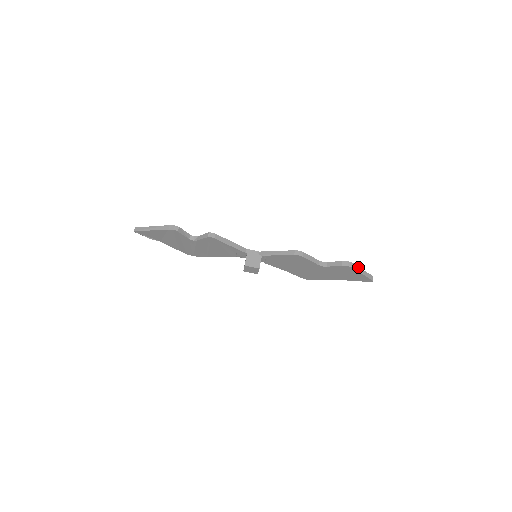
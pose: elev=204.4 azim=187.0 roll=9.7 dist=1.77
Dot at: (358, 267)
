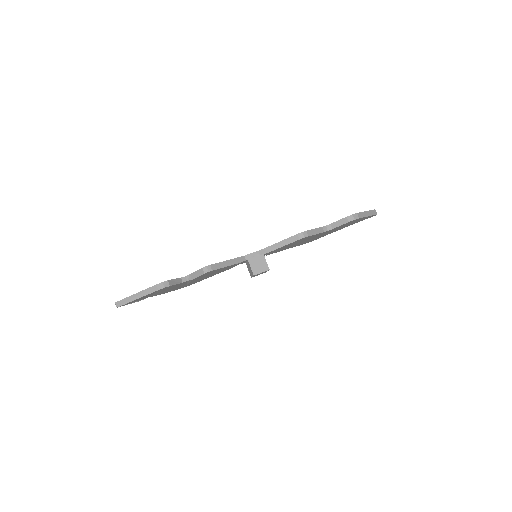
Dot at: (362, 213)
